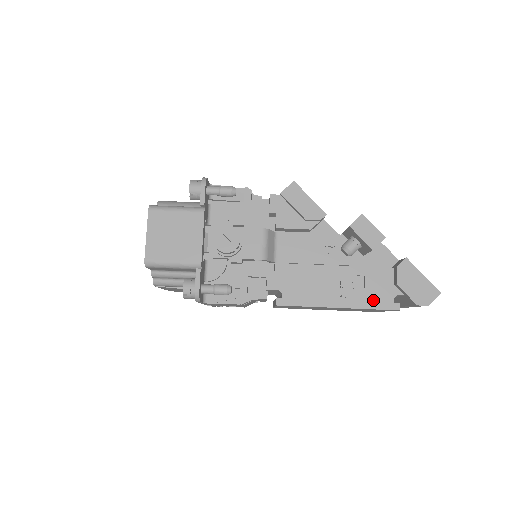
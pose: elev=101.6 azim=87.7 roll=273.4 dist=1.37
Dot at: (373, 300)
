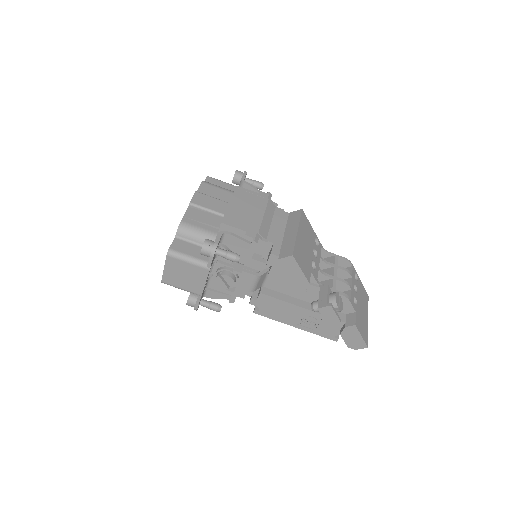
Dot at: (321, 332)
